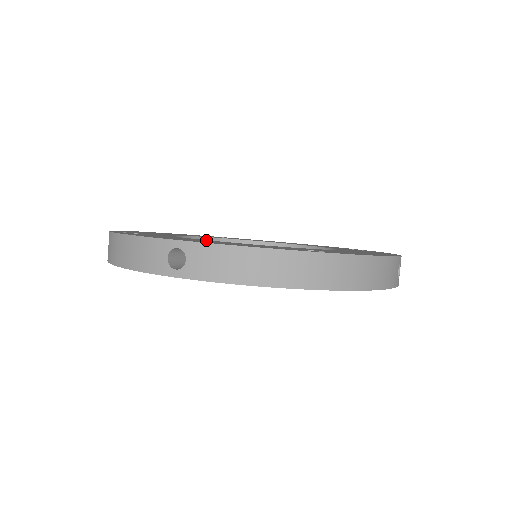
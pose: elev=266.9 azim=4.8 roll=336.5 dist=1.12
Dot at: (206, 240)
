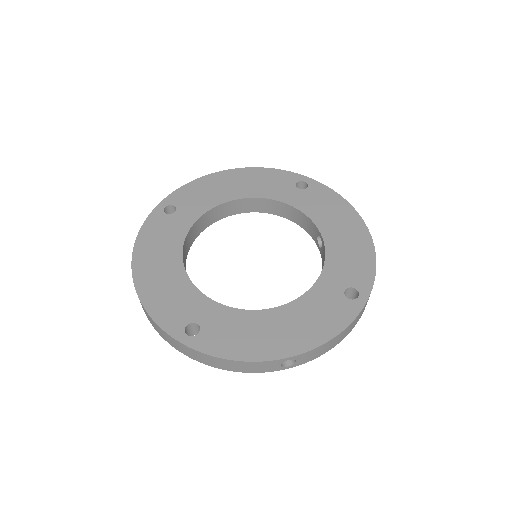
Dot at: (270, 315)
